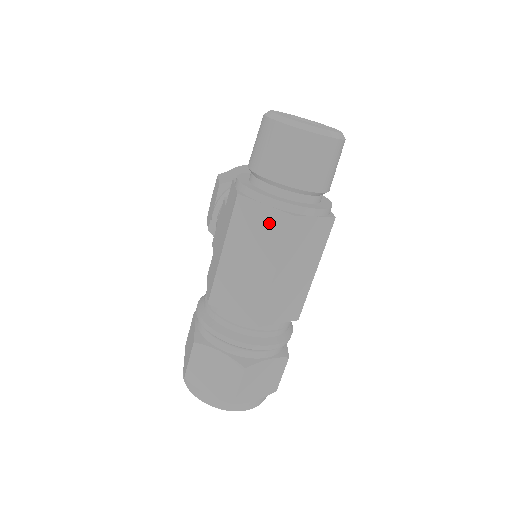
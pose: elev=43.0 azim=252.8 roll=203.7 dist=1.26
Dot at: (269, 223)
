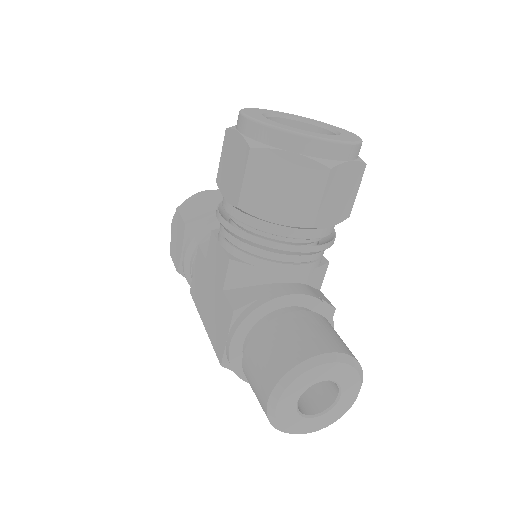
Dot at: occluded
